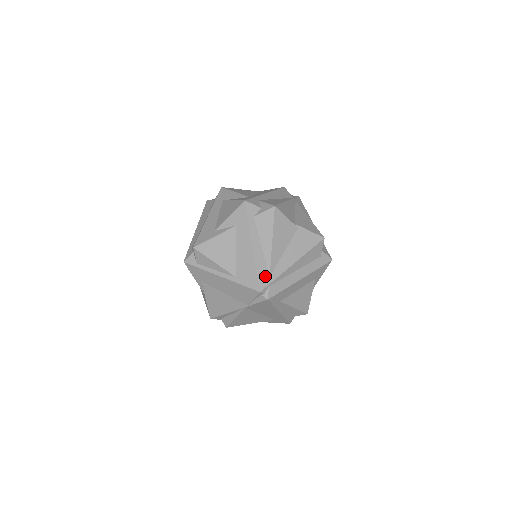
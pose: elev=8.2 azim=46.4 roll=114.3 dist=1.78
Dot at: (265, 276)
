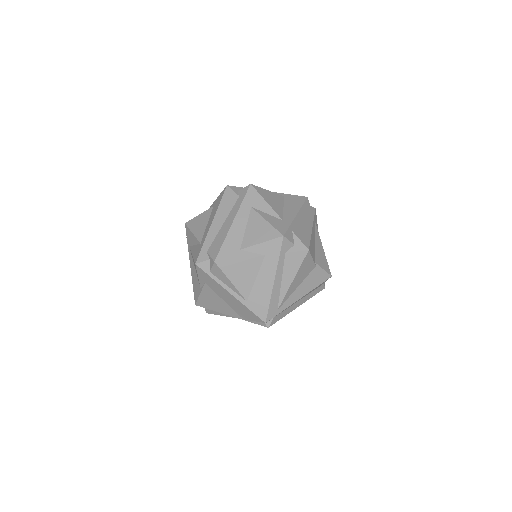
Dot at: (274, 309)
